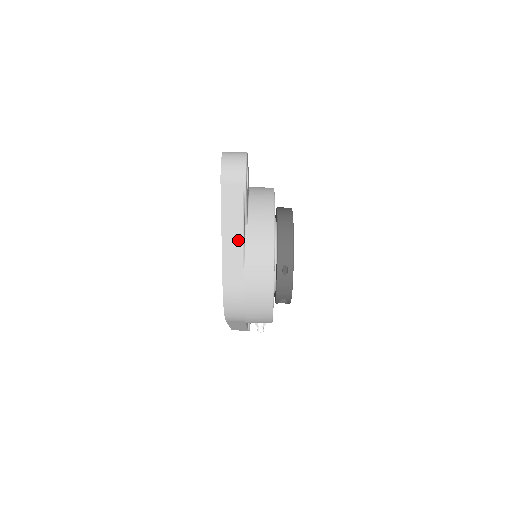
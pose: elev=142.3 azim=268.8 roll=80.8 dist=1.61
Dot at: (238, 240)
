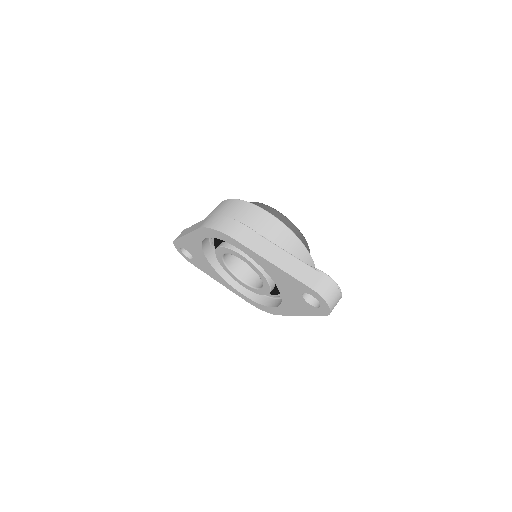
Dot at: occluded
